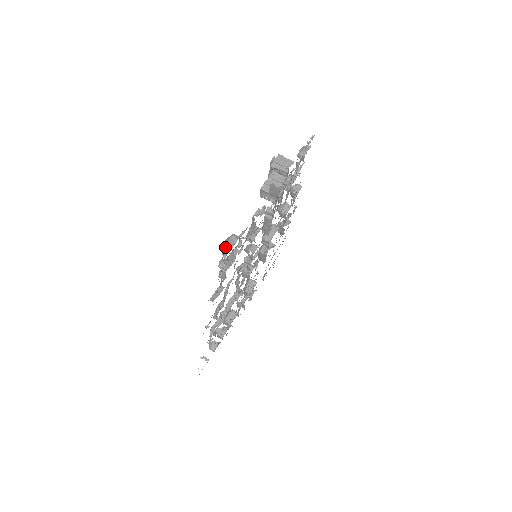
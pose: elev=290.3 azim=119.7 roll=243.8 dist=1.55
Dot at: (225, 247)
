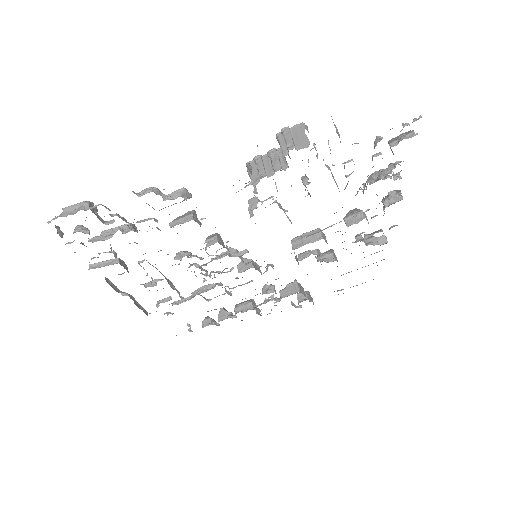
Dot at: (63, 211)
